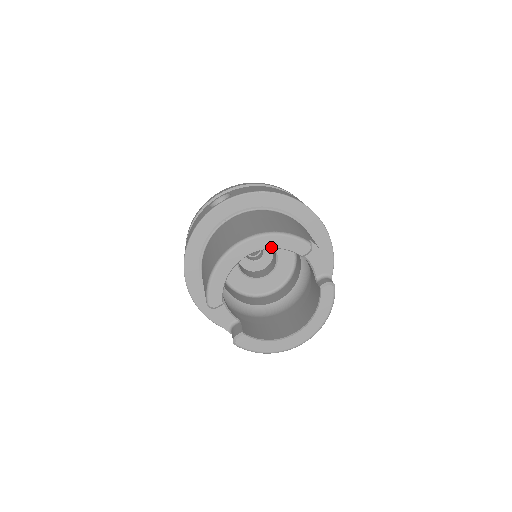
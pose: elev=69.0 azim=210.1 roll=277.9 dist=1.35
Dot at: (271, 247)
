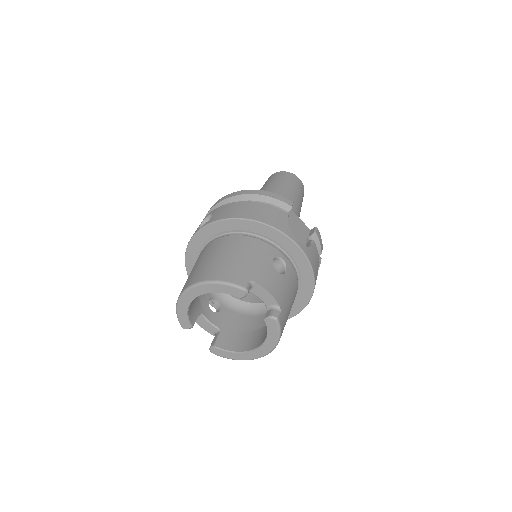
Dot at: (213, 292)
